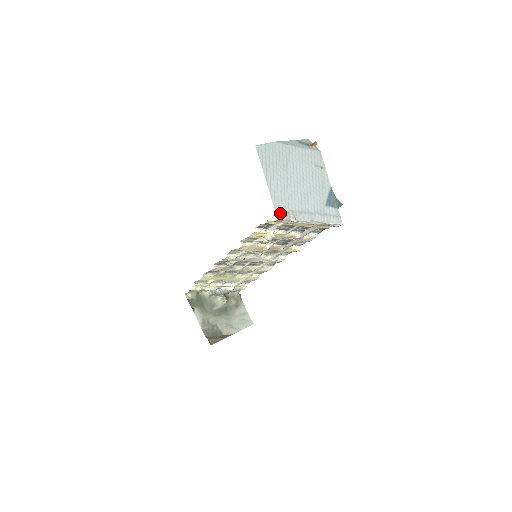
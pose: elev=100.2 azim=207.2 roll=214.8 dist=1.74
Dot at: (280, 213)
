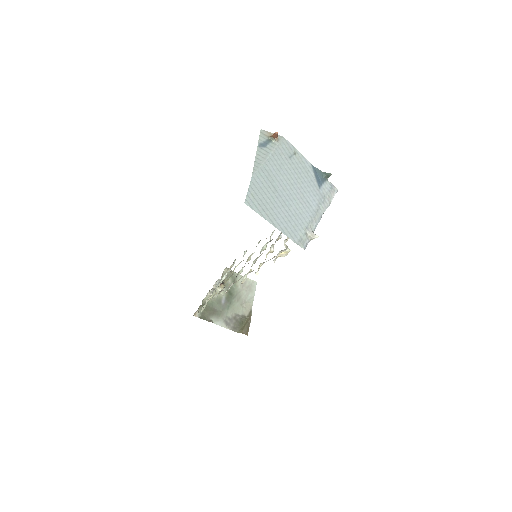
Dot at: (302, 242)
